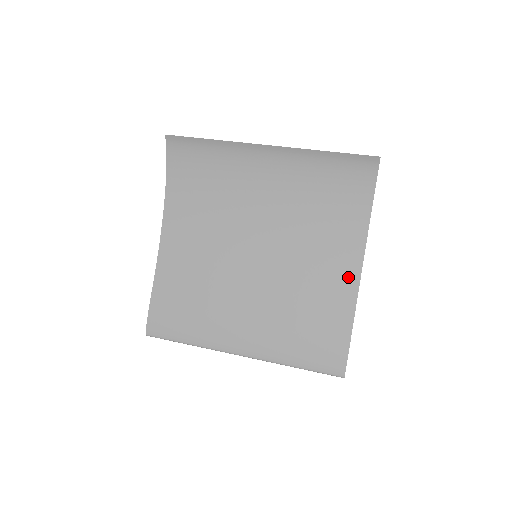
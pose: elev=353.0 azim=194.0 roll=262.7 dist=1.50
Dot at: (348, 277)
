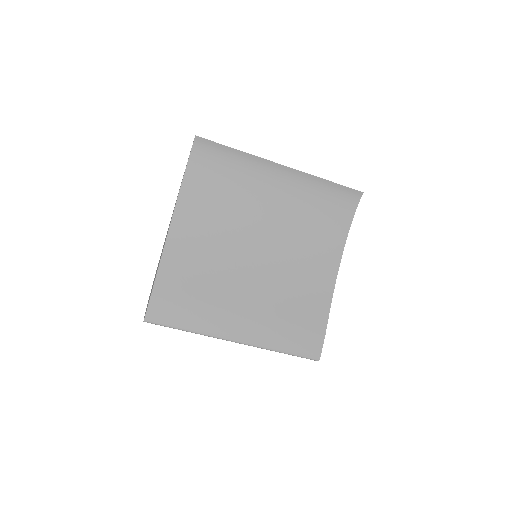
Dot at: (327, 280)
